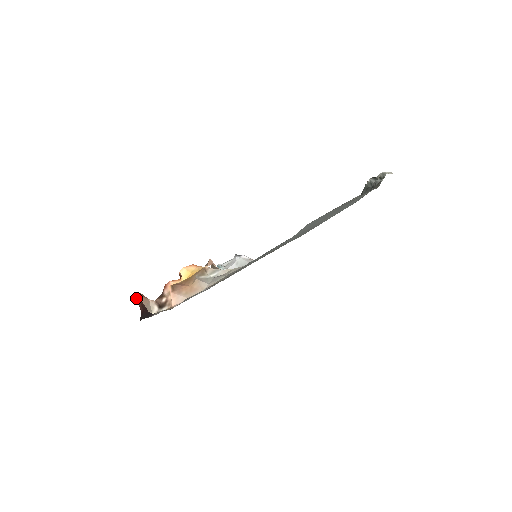
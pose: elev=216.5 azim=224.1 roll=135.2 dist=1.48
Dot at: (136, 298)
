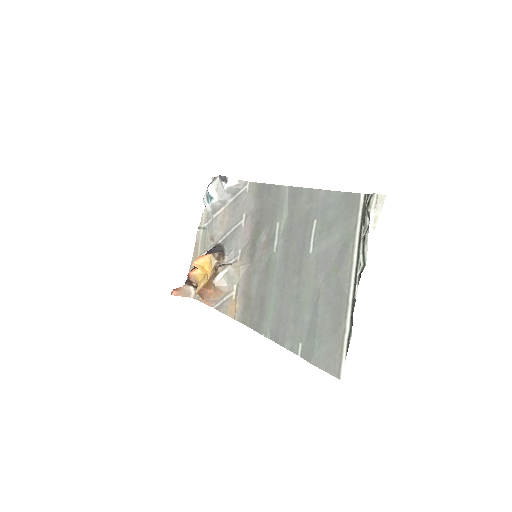
Dot at: (173, 294)
